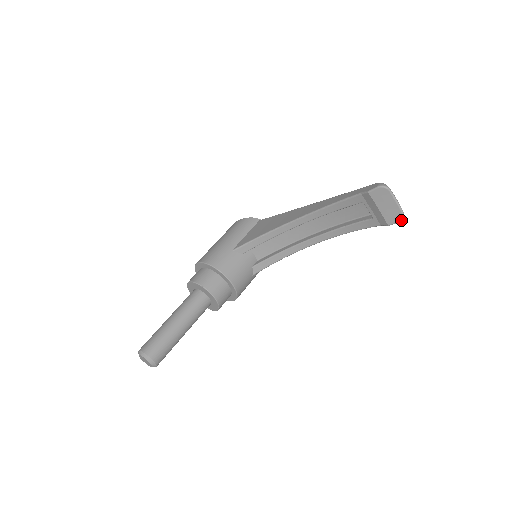
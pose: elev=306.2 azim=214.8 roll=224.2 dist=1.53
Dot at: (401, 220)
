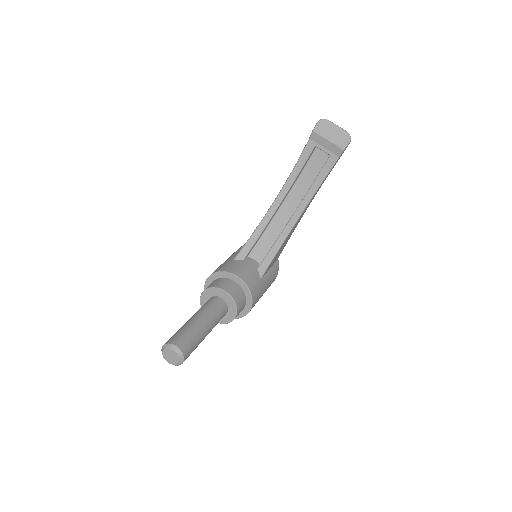
Dot at: (350, 139)
